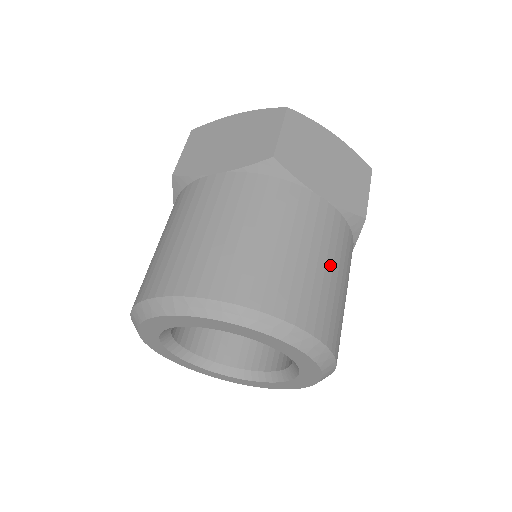
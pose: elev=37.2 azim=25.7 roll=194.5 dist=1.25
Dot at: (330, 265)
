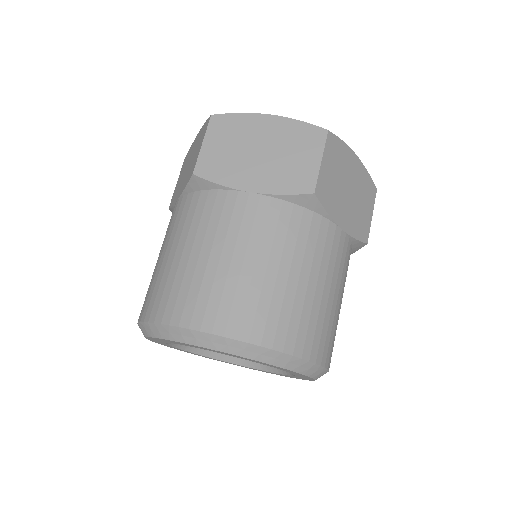
Dot at: (263, 261)
